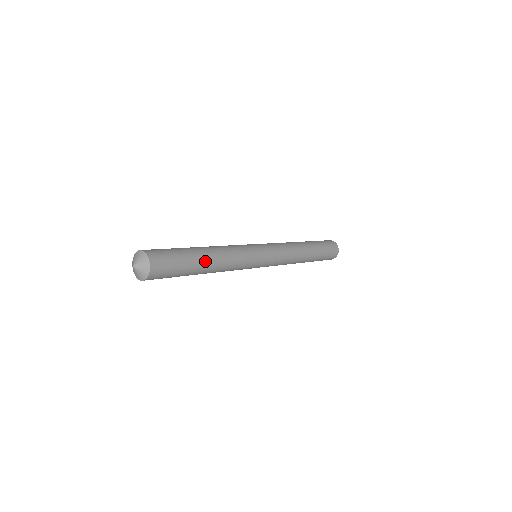
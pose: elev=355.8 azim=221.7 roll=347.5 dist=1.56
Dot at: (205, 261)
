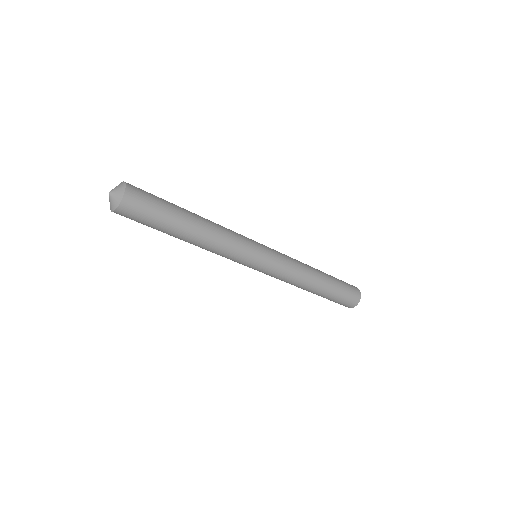
Dot at: (188, 211)
